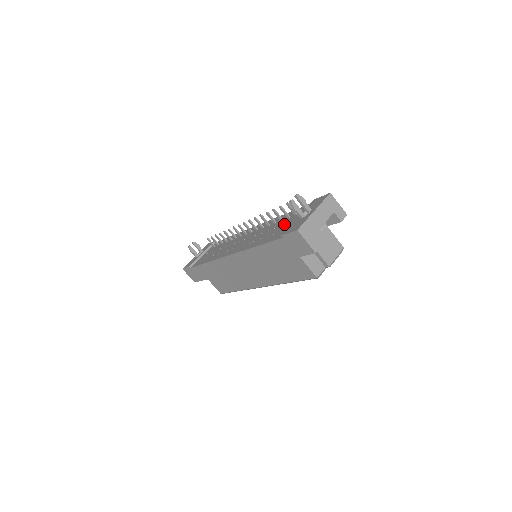
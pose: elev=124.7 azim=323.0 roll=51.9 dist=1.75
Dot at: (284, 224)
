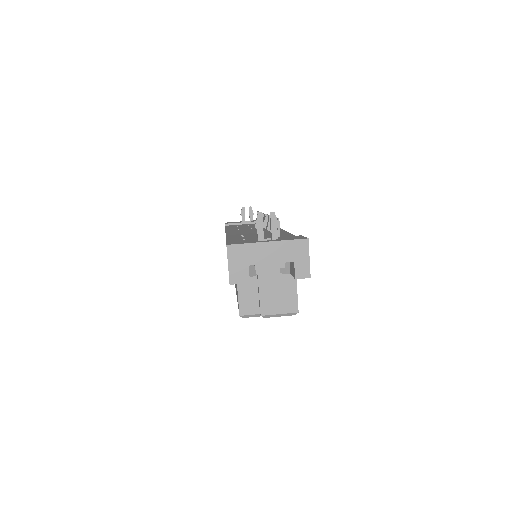
Dot at: occluded
